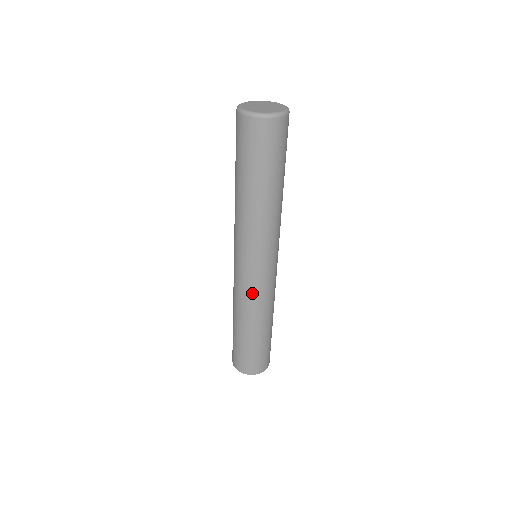
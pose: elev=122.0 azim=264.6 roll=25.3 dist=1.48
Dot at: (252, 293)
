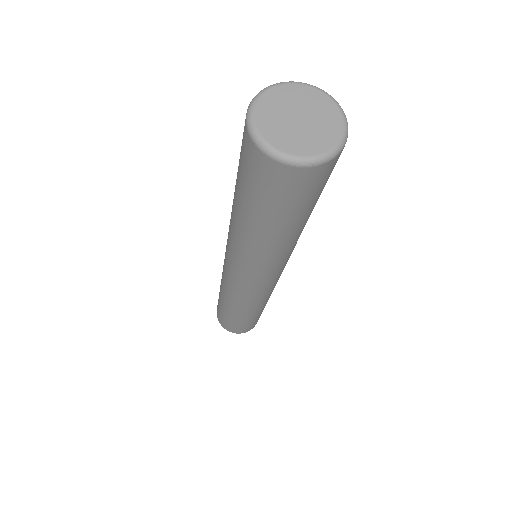
Dot at: (236, 293)
